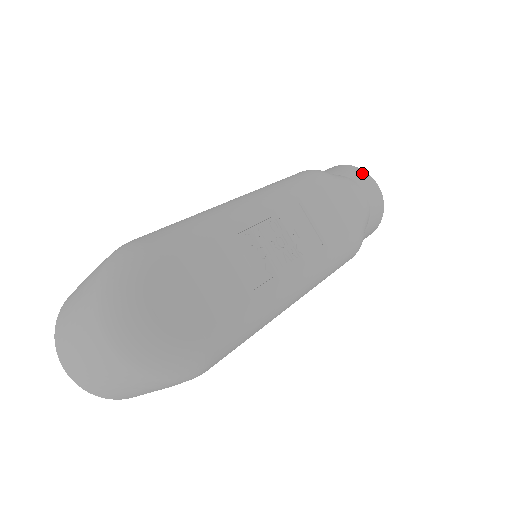
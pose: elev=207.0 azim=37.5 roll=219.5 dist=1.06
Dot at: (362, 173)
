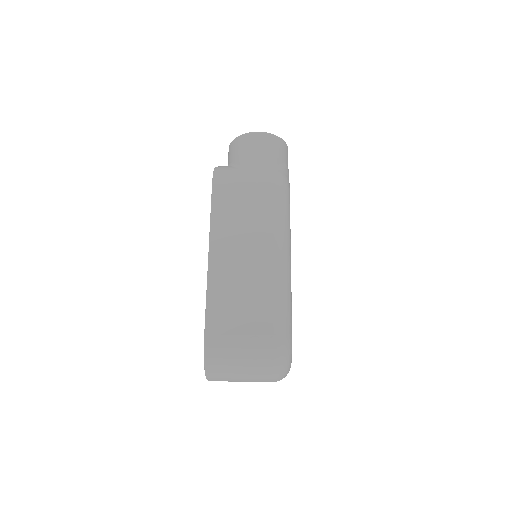
Dot at: (286, 148)
